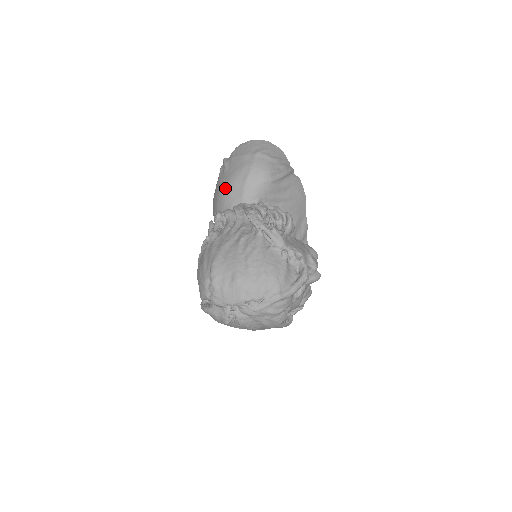
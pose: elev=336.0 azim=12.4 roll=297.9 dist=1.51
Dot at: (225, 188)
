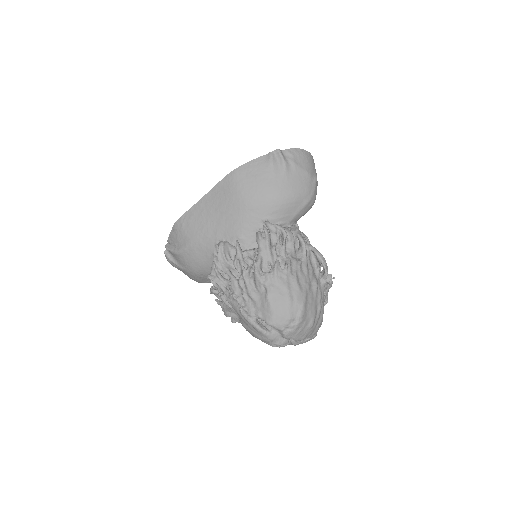
Dot at: (285, 198)
